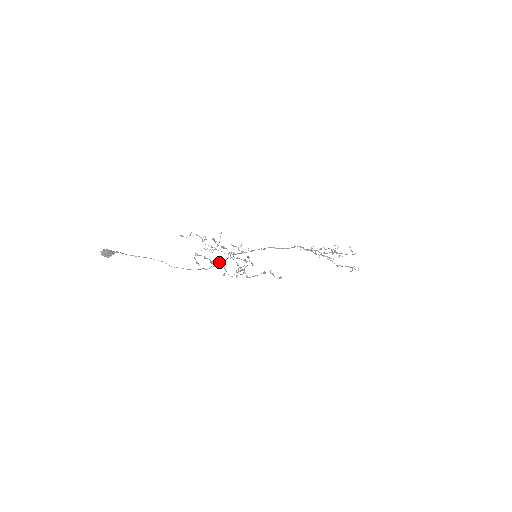
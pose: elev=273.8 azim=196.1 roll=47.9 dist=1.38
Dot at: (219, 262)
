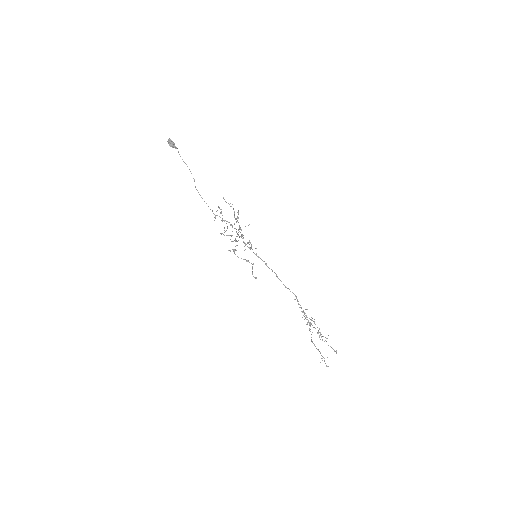
Dot at: occluded
